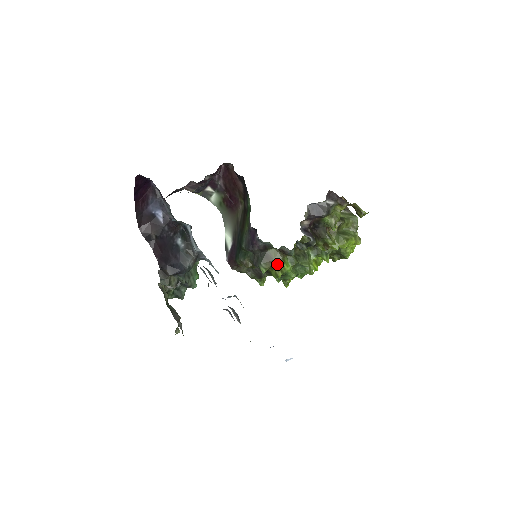
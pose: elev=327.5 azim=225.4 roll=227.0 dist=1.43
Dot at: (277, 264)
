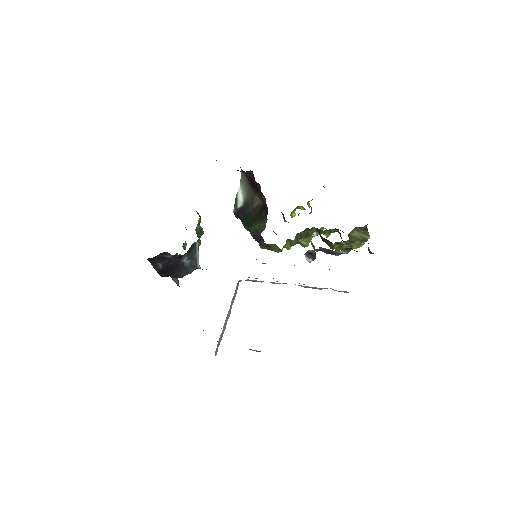
Dot at: (275, 251)
